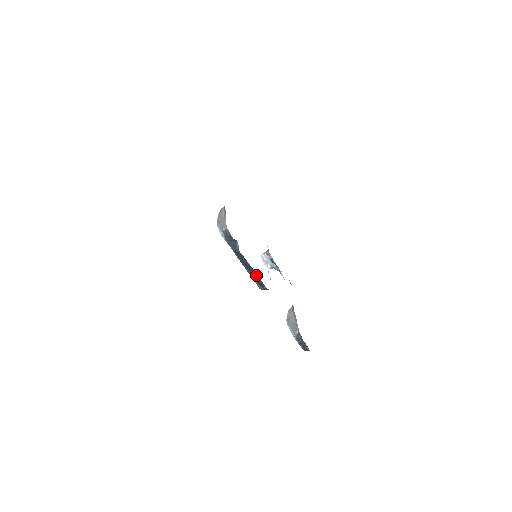
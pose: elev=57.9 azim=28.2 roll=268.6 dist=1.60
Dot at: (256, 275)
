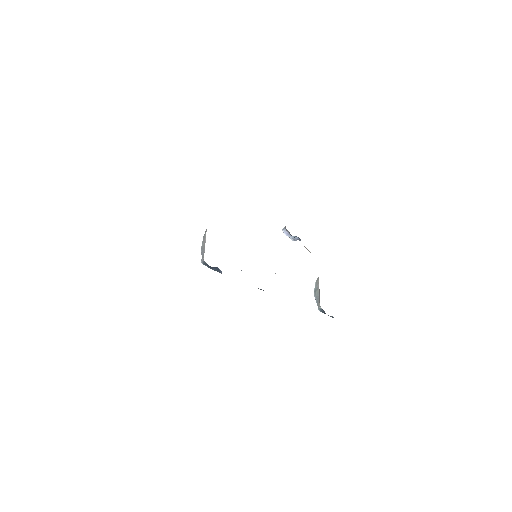
Dot at: occluded
